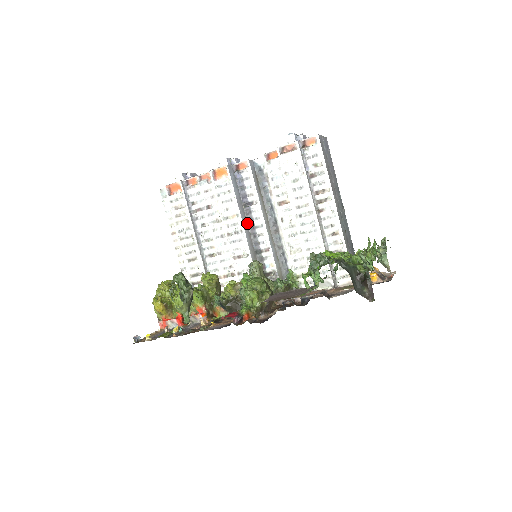
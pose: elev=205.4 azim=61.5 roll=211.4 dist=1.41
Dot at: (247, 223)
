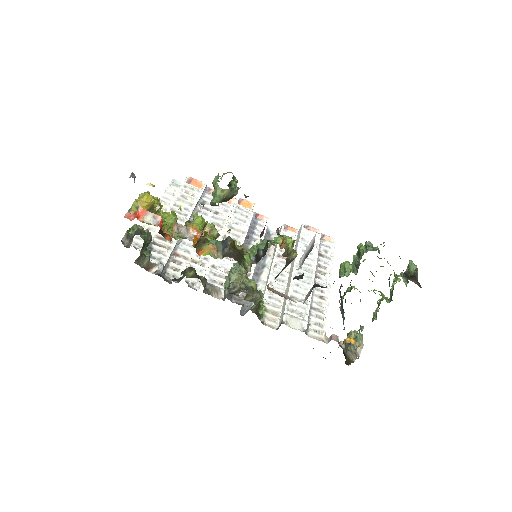
Dot at: occluded
